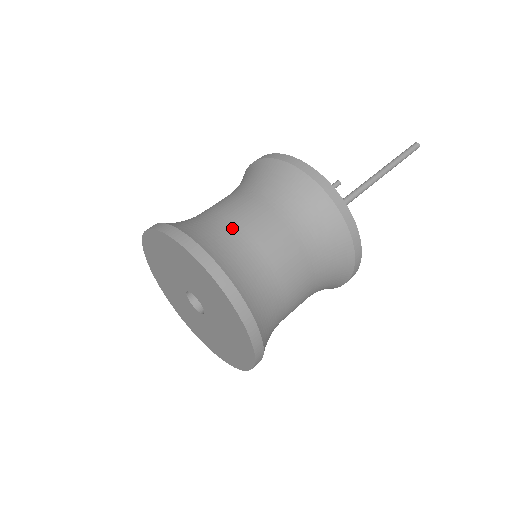
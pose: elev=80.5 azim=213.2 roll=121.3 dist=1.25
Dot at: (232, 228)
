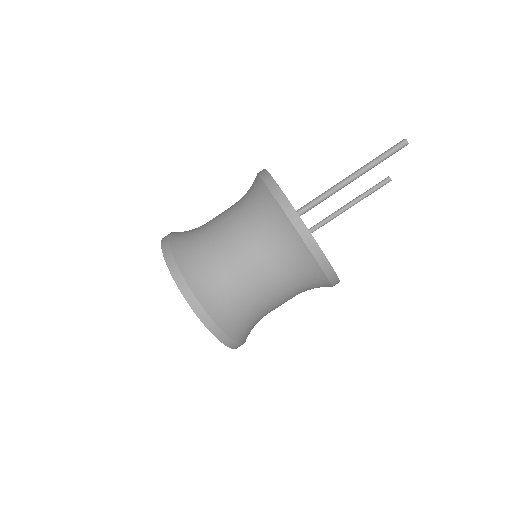
Dot at: (206, 236)
